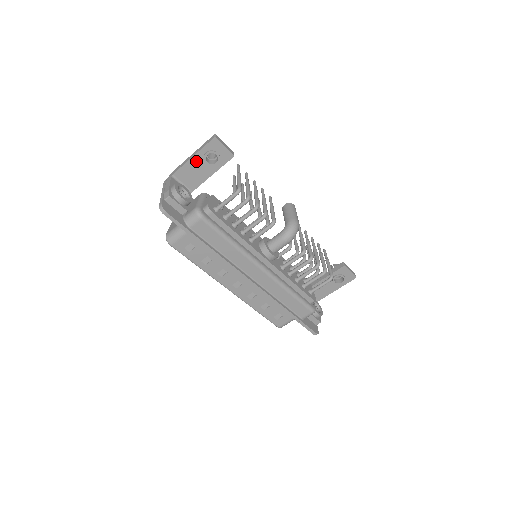
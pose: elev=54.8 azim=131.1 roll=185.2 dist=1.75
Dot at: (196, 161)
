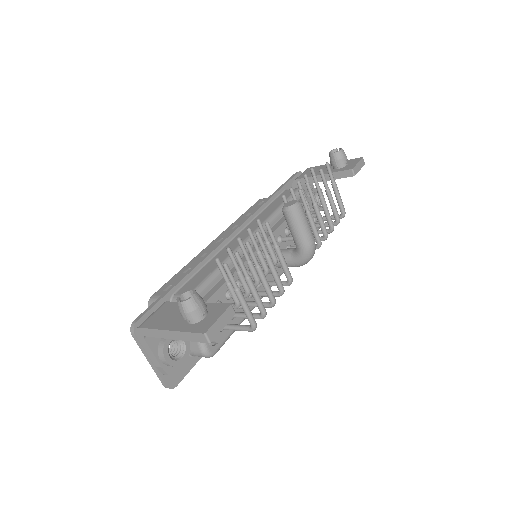
Dot at: occluded
